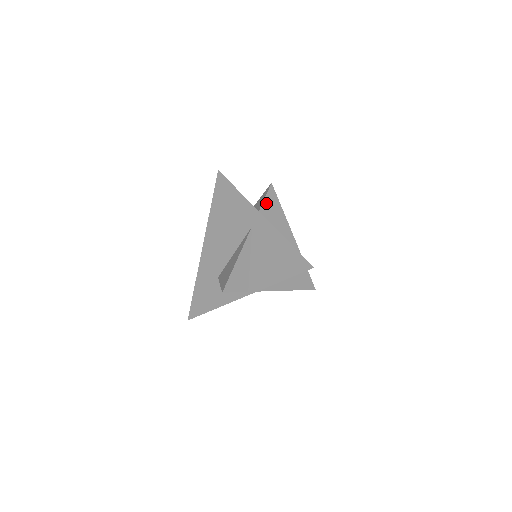
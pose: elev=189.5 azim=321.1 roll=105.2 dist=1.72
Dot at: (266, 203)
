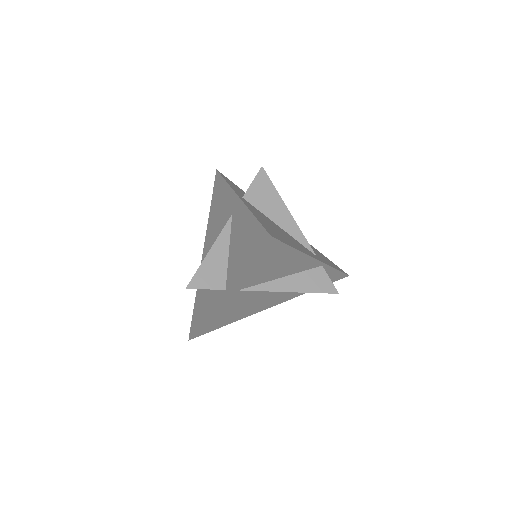
Dot at: (254, 188)
